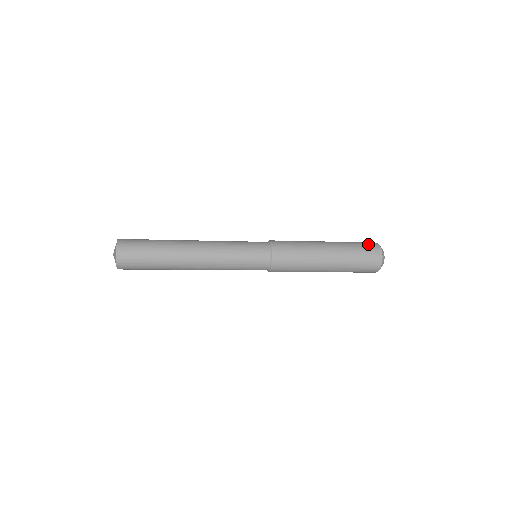
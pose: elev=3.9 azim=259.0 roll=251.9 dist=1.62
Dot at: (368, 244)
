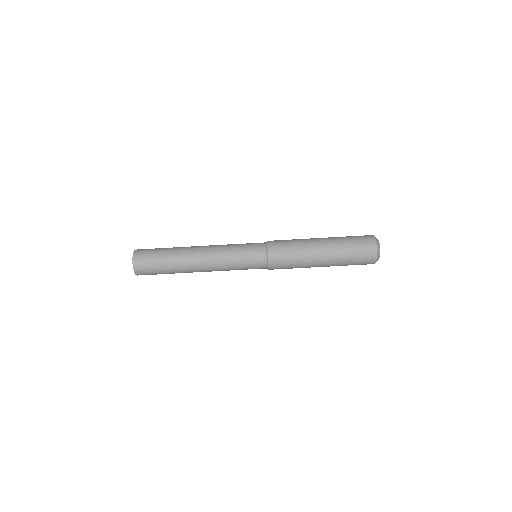
Dot at: occluded
